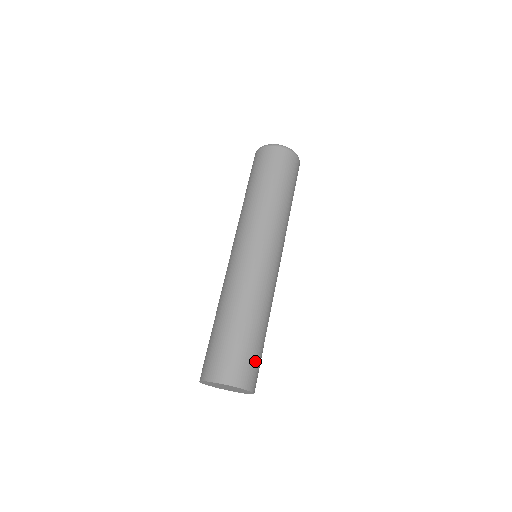
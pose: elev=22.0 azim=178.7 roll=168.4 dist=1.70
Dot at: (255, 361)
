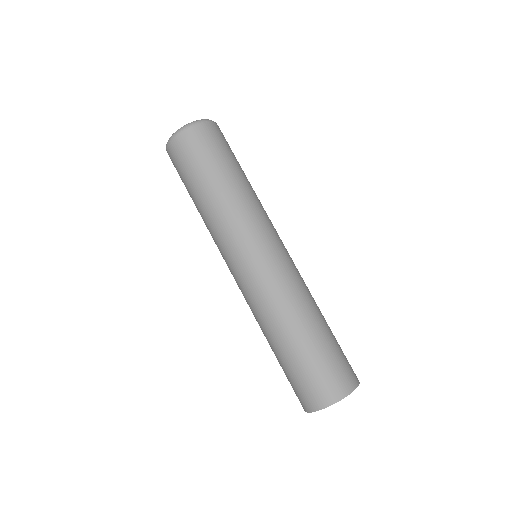
Dot at: (338, 359)
